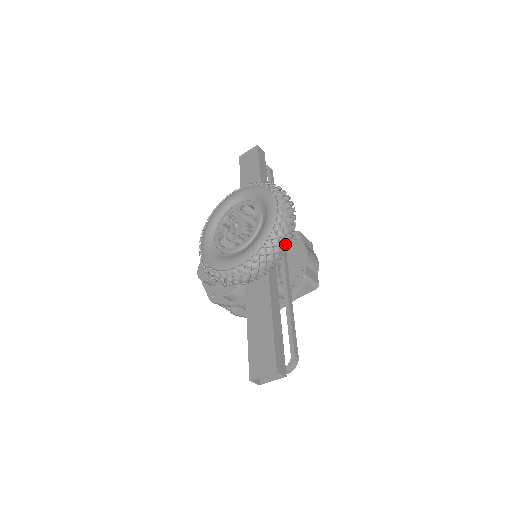
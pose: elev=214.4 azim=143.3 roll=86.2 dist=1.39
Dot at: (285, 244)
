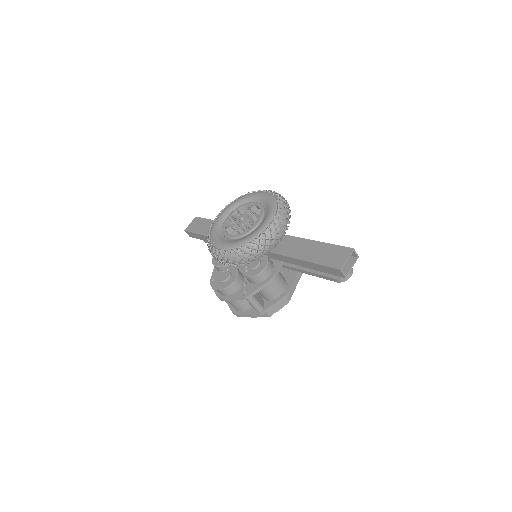
Dot at: occluded
